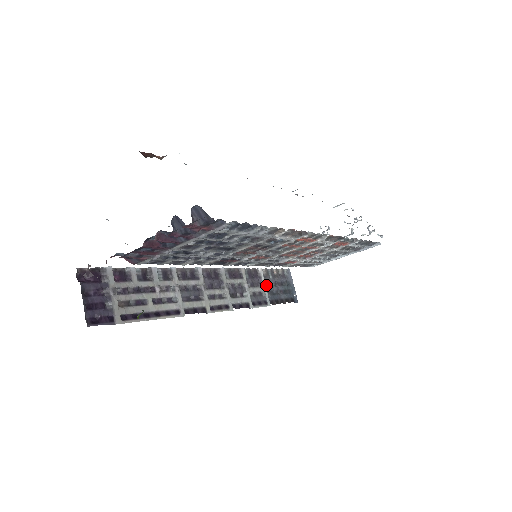
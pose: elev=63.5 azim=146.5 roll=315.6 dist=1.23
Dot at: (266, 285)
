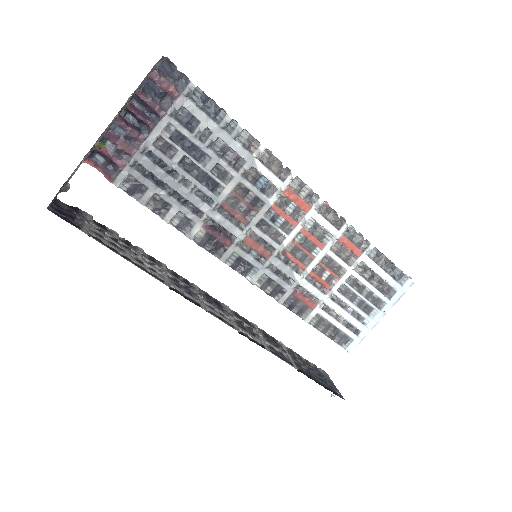
Dot at: (291, 357)
